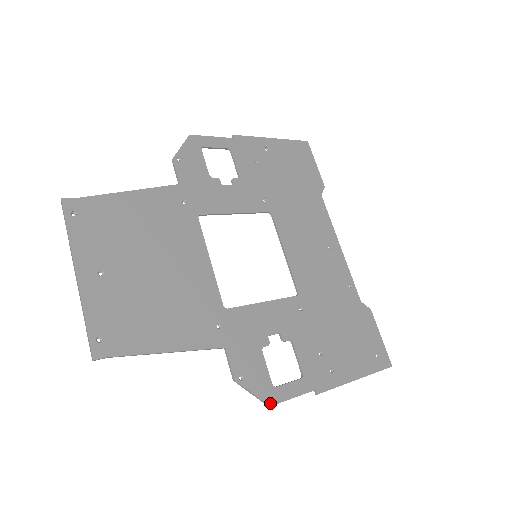
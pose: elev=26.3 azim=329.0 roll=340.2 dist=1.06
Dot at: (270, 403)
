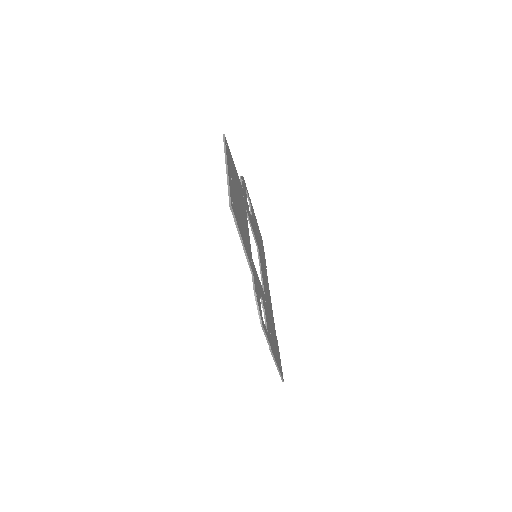
Dot at: (262, 324)
